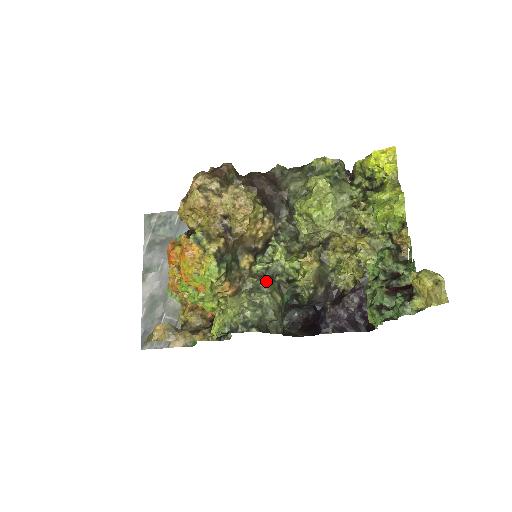
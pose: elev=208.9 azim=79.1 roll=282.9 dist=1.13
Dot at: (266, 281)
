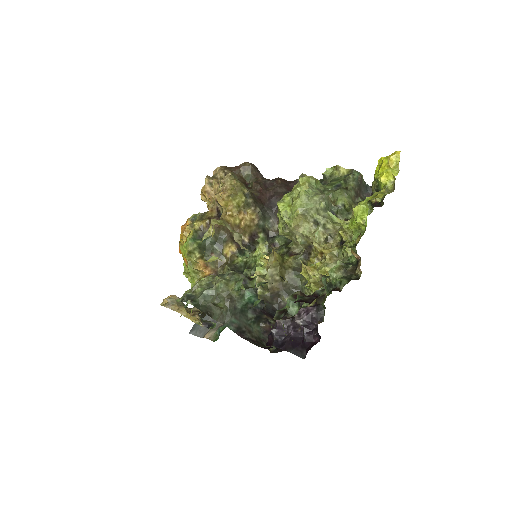
Dot at: (233, 270)
